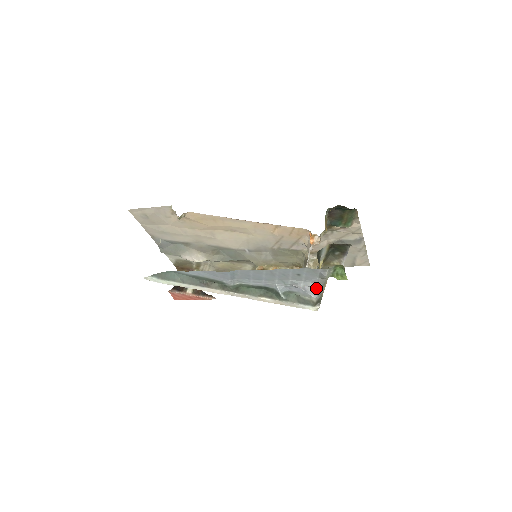
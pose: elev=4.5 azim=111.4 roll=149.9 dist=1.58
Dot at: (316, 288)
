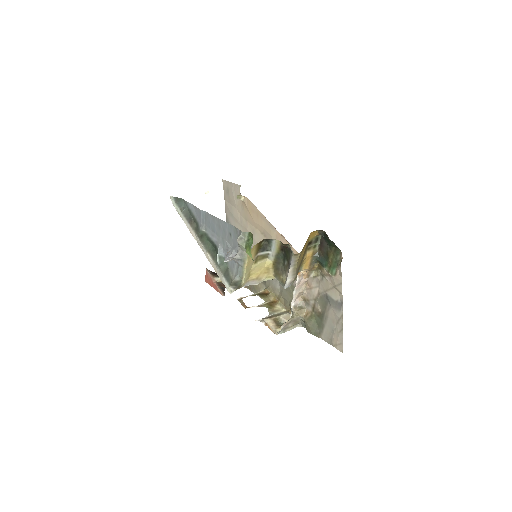
Dot at: (234, 257)
